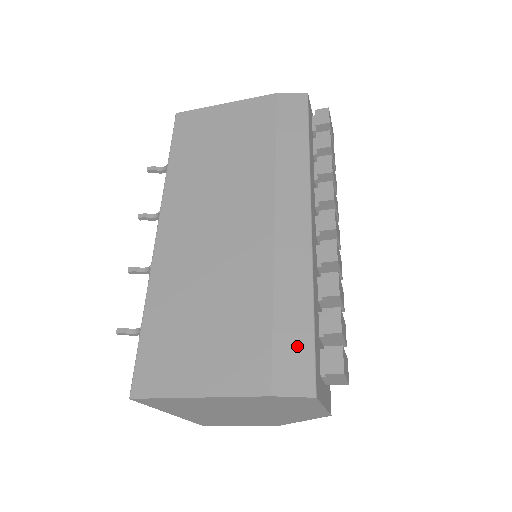
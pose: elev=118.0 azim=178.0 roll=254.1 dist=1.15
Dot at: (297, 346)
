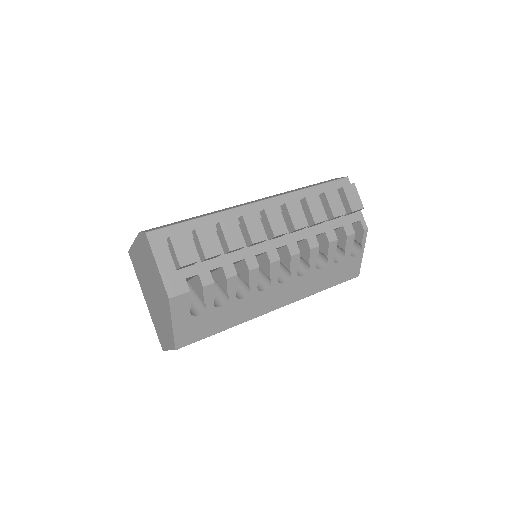
Dot at: occluded
